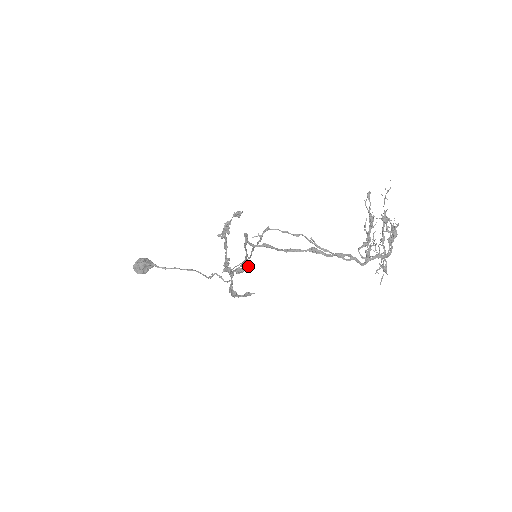
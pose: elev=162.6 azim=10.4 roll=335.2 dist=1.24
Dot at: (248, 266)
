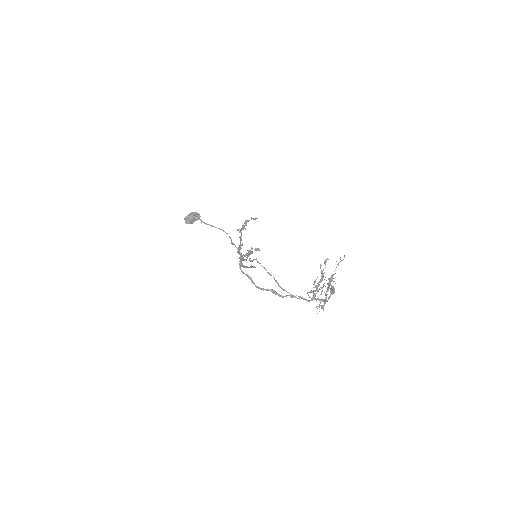
Dot at: occluded
